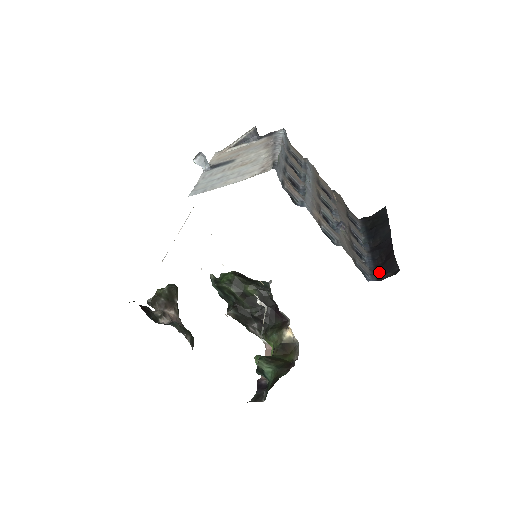
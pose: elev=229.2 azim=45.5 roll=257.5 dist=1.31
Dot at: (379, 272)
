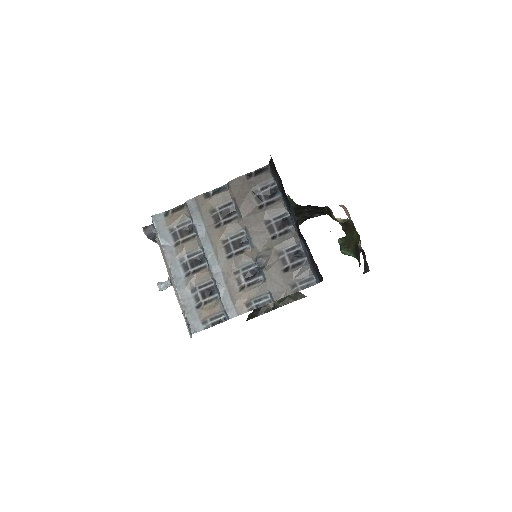
Dot at: (316, 267)
